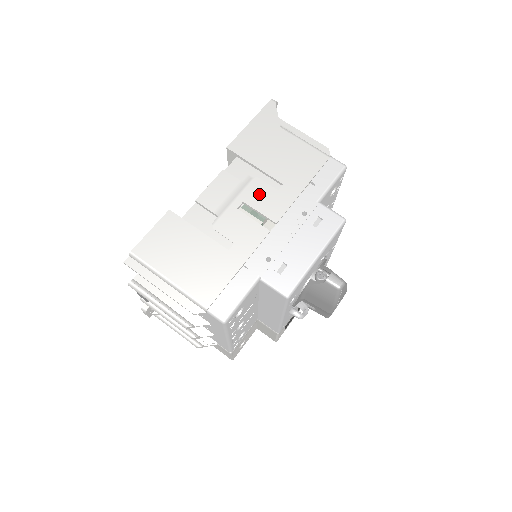
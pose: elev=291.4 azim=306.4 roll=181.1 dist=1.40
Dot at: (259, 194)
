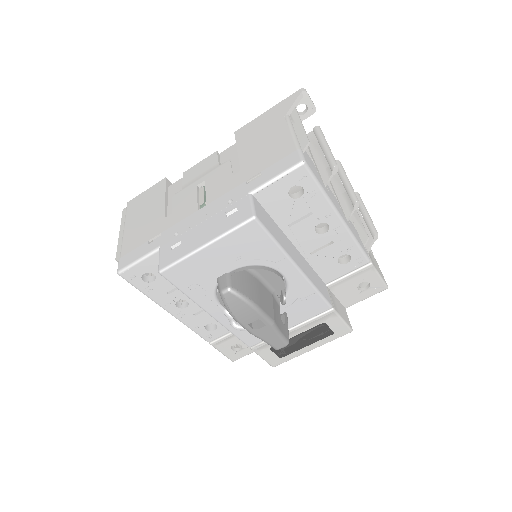
Dot at: (219, 176)
